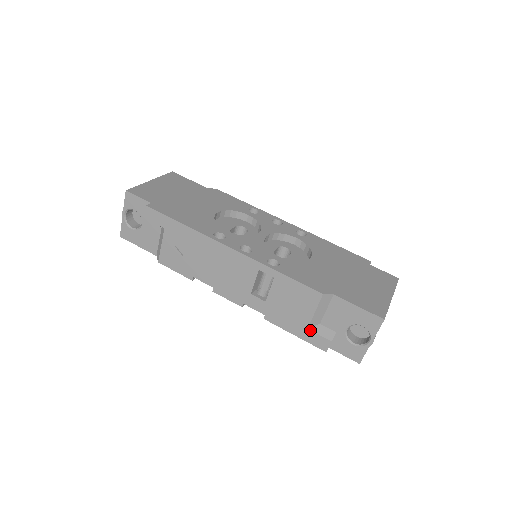
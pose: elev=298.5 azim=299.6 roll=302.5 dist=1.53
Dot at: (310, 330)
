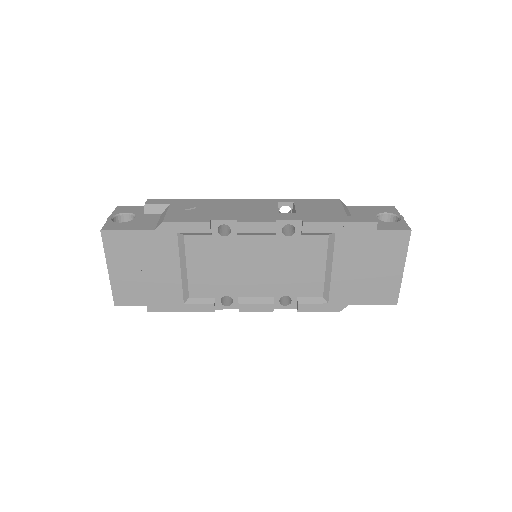
Dot at: (350, 216)
